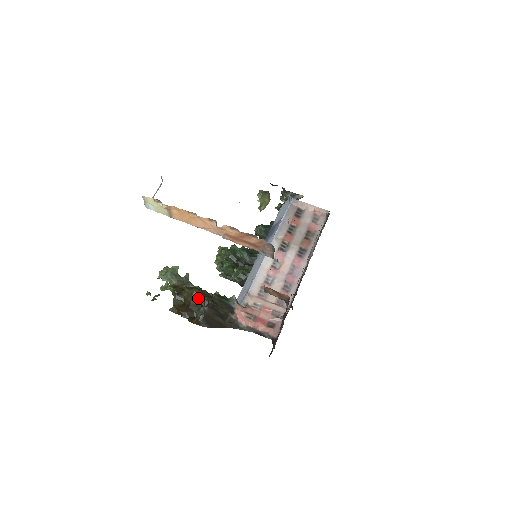
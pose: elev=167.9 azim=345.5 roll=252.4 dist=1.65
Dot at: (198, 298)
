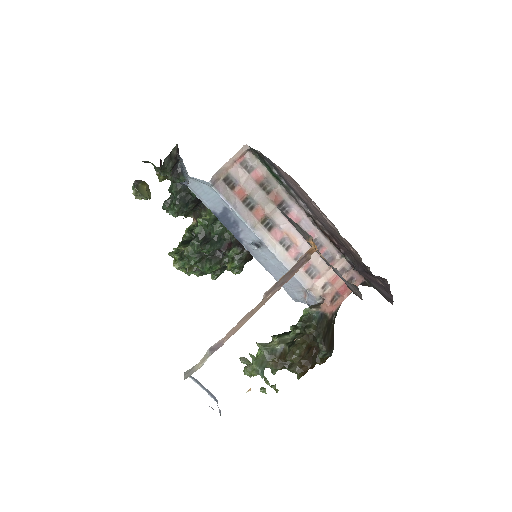
Dot at: (305, 350)
